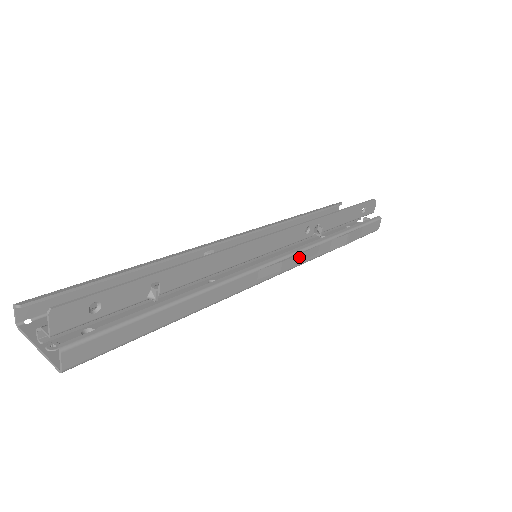
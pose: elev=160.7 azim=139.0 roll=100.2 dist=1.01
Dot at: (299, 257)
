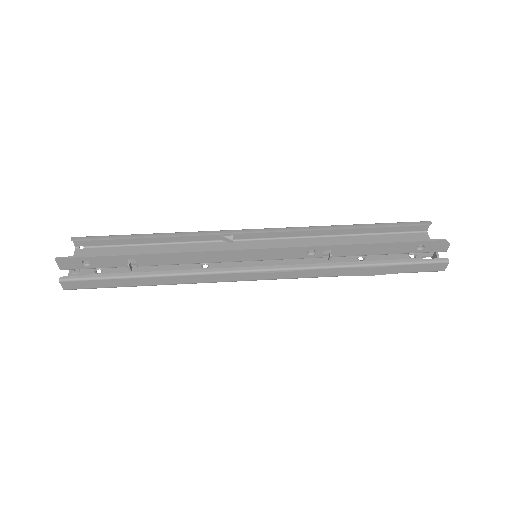
Dot at: (286, 273)
